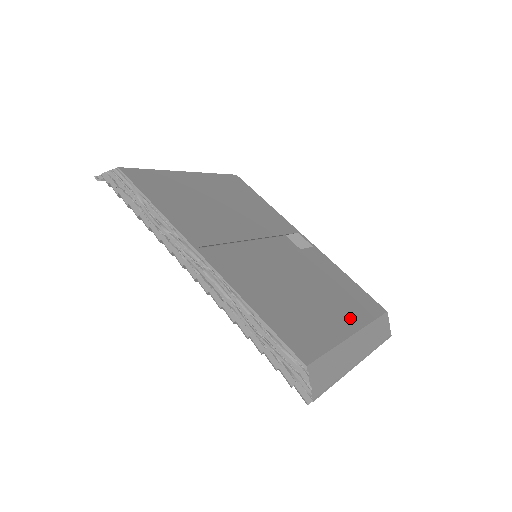
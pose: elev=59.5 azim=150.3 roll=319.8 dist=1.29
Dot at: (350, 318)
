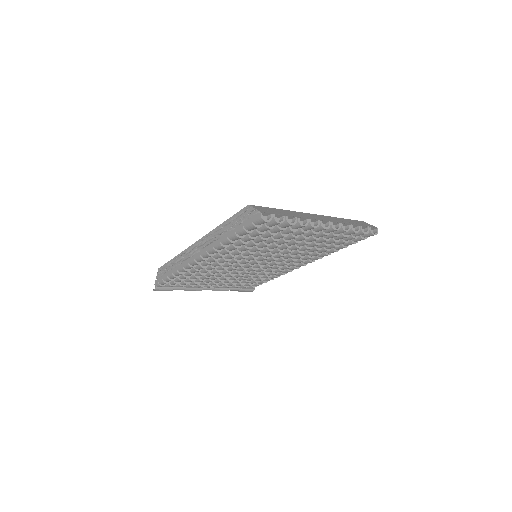
Dot at: occluded
